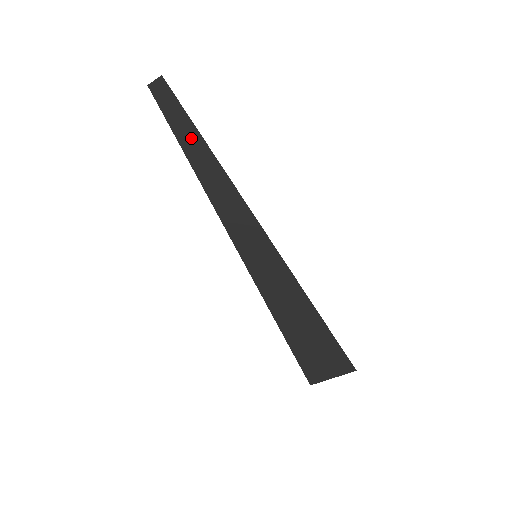
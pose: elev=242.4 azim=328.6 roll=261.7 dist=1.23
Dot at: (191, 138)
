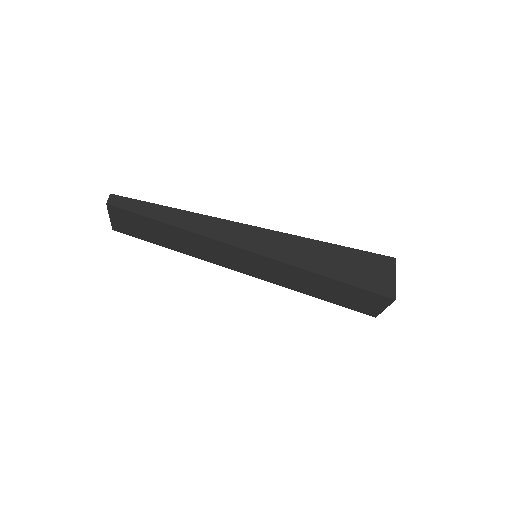
Dot at: (151, 210)
